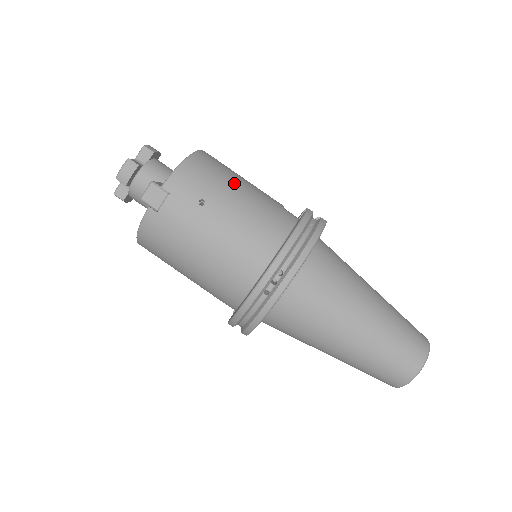
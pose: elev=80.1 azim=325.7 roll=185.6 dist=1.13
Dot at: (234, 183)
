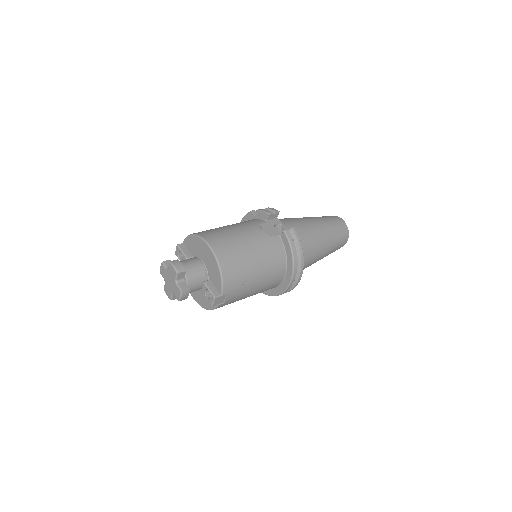
Dot at: (247, 255)
